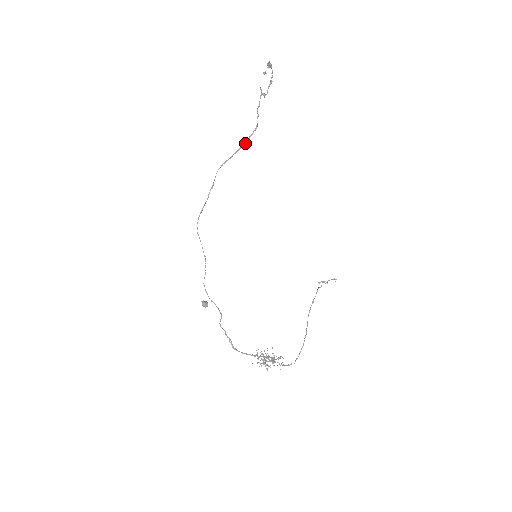
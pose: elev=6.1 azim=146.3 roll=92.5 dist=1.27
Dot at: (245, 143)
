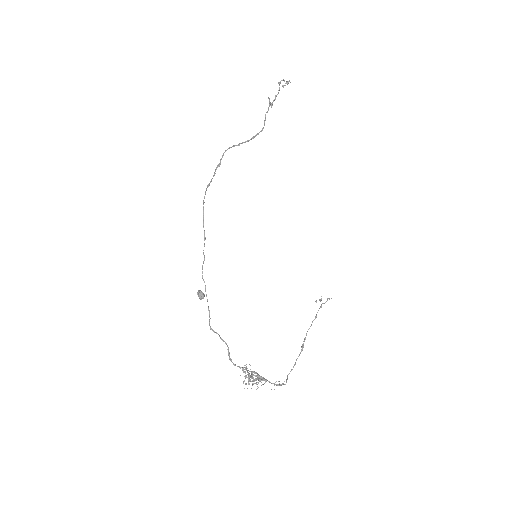
Dot at: (253, 138)
